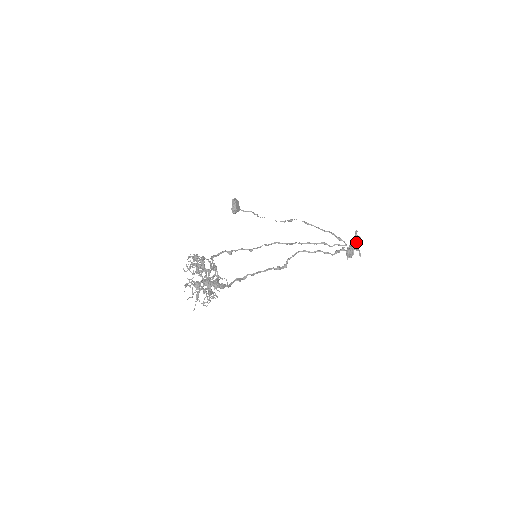
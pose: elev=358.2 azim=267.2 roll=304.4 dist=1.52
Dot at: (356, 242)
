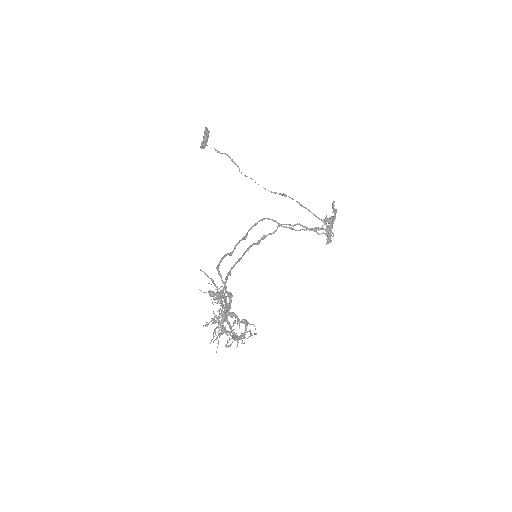
Dot at: (334, 219)
